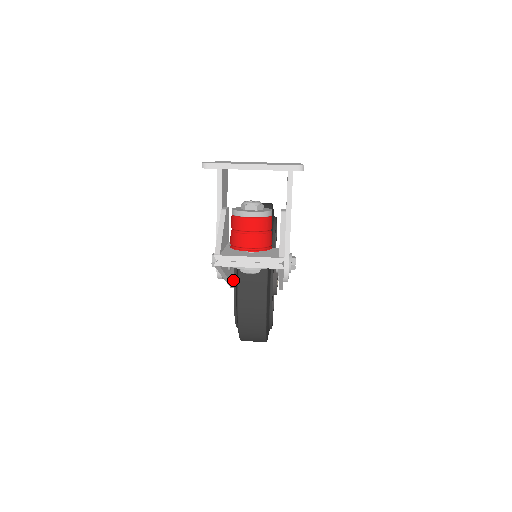
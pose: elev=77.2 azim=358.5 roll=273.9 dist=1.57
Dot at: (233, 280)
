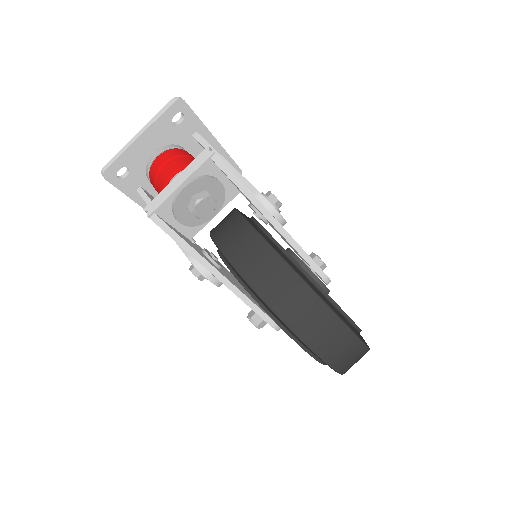
Dot at: (260, 307)
